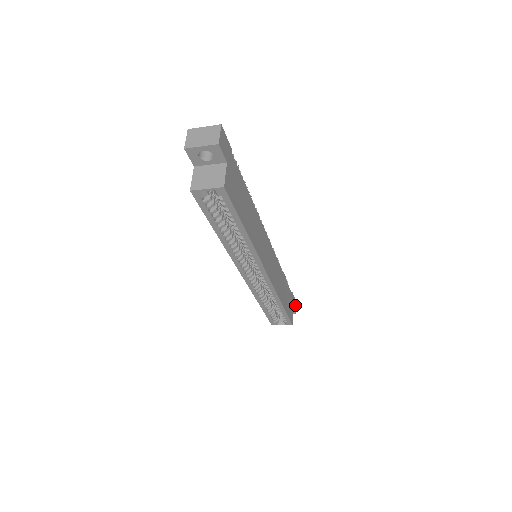
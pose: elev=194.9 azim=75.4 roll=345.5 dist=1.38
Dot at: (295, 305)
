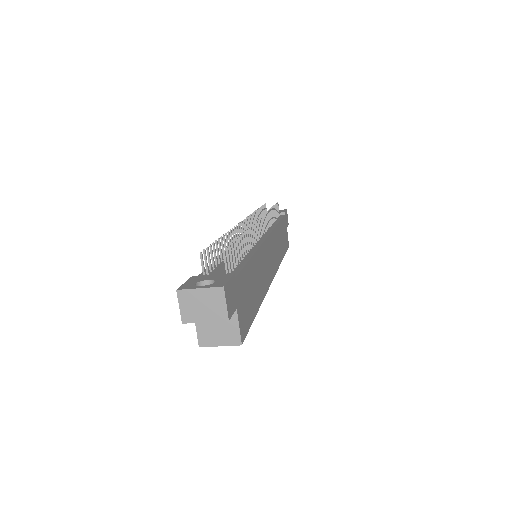
Dot at: (287, 216)
